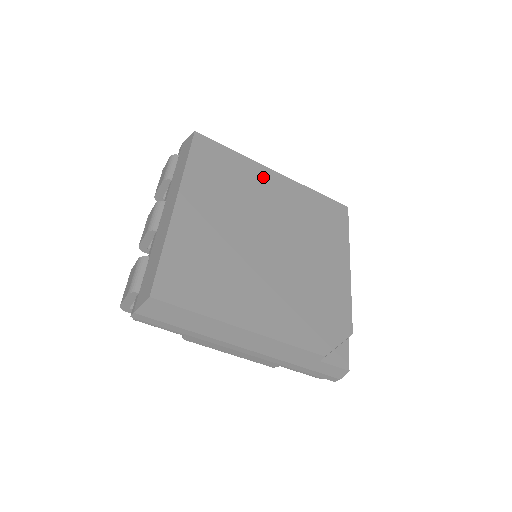
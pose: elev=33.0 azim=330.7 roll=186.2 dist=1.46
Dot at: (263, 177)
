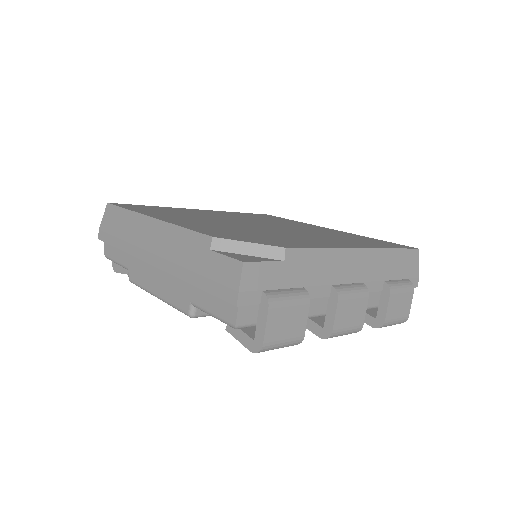
Dot at: occluded
